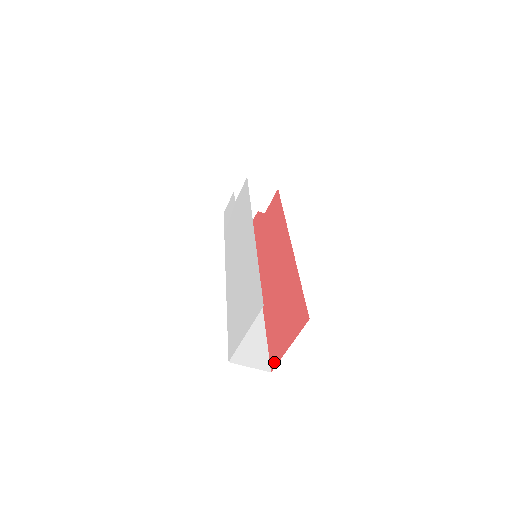
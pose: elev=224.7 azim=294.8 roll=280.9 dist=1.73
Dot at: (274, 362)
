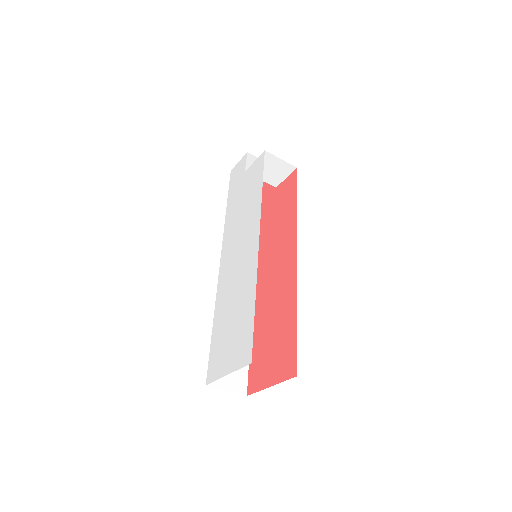
Dot at: (252, 388)
